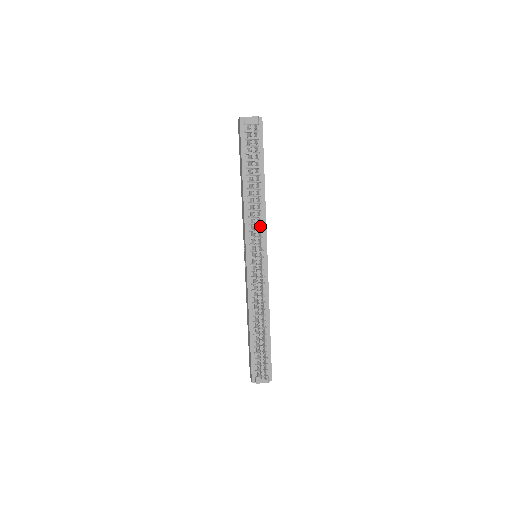
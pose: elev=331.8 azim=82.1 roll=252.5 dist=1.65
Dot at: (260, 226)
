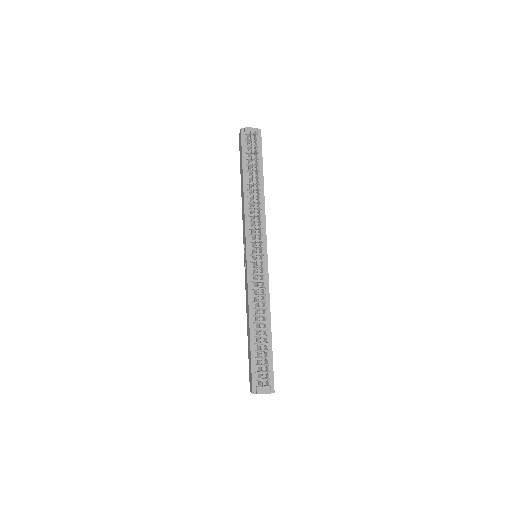
Dot at: occluded
